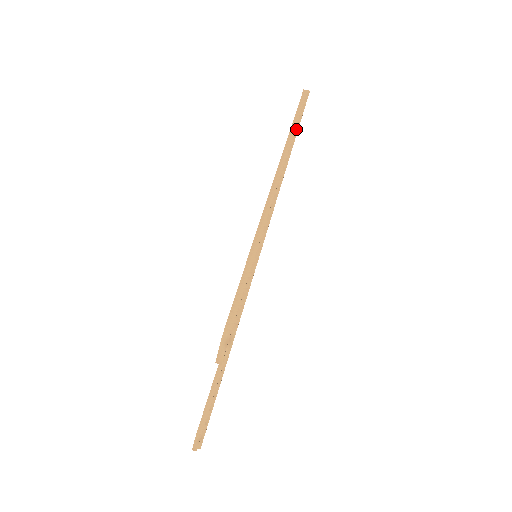
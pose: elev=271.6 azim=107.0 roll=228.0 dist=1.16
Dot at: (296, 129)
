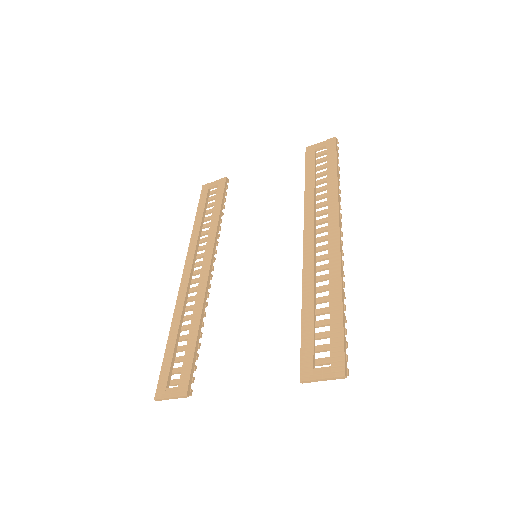
Dot at: (339, 185)
